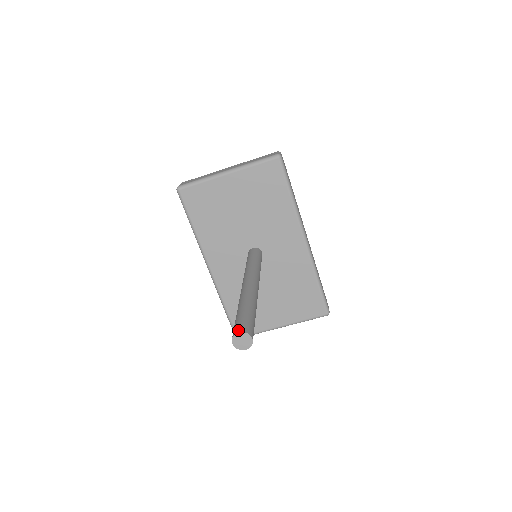
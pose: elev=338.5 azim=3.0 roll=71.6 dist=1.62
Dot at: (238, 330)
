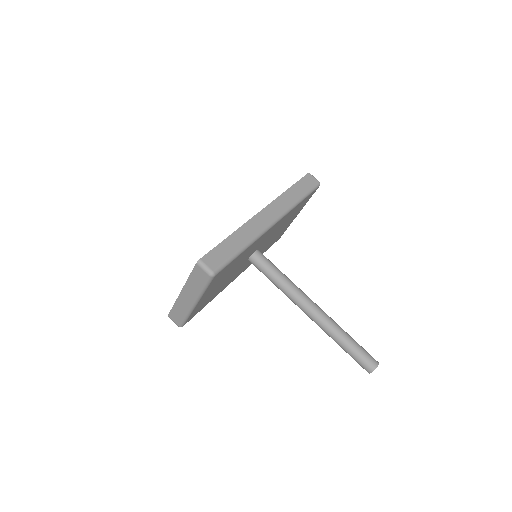
Dot at: (368, 372)
